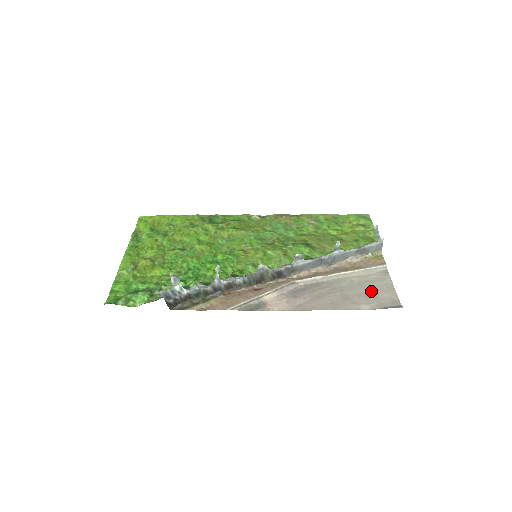
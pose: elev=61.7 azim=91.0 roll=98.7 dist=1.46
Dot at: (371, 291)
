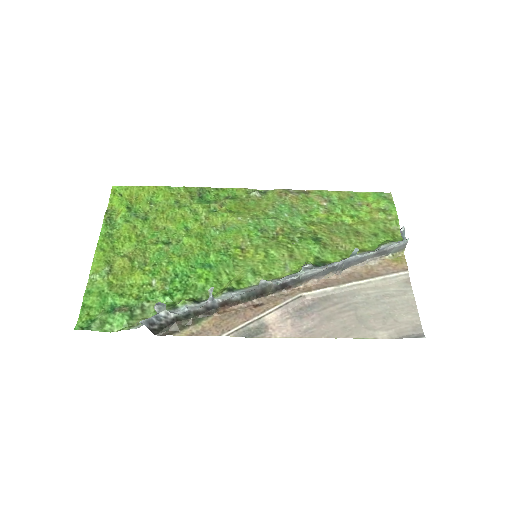
Dot at: (390, 311)
